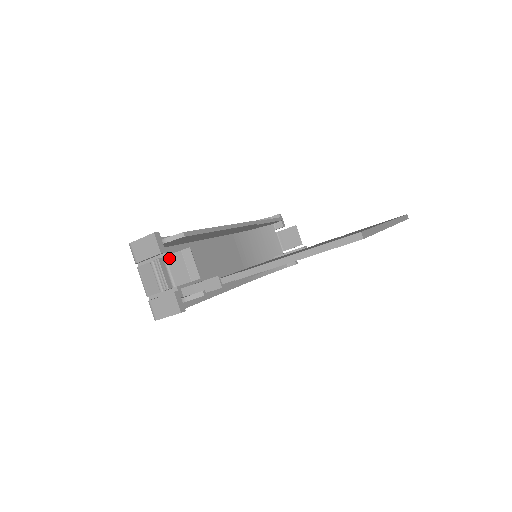
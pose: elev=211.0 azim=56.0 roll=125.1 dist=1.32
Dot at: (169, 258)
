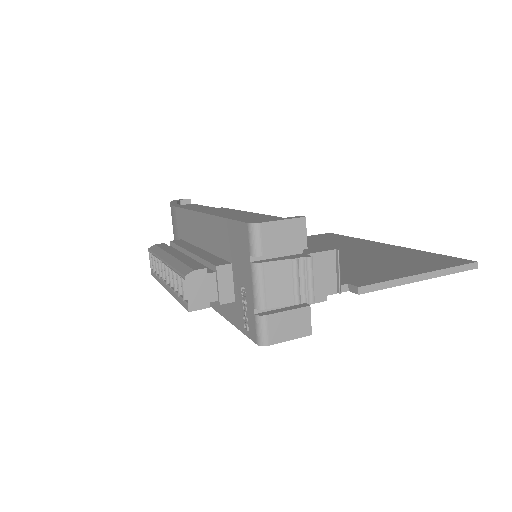
Dot at: (313, 257)
